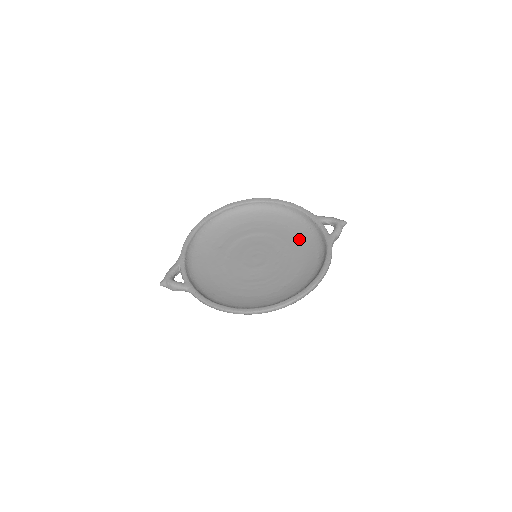
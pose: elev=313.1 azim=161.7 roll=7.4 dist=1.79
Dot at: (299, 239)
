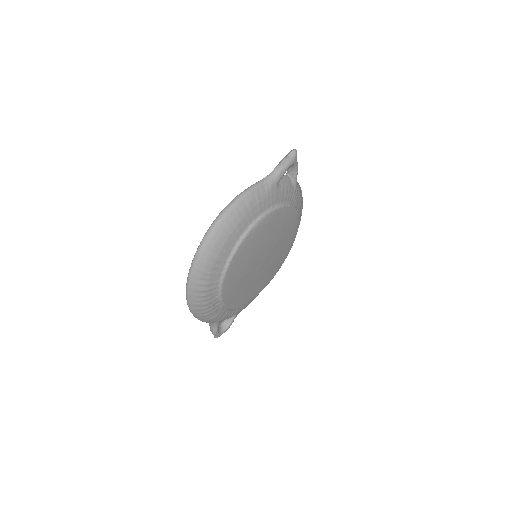
Dot at: occluded
